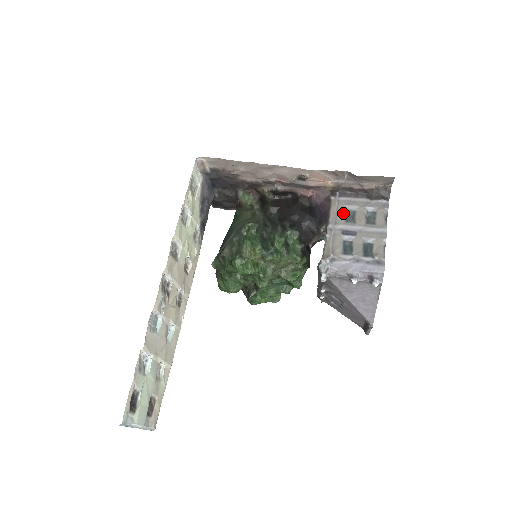
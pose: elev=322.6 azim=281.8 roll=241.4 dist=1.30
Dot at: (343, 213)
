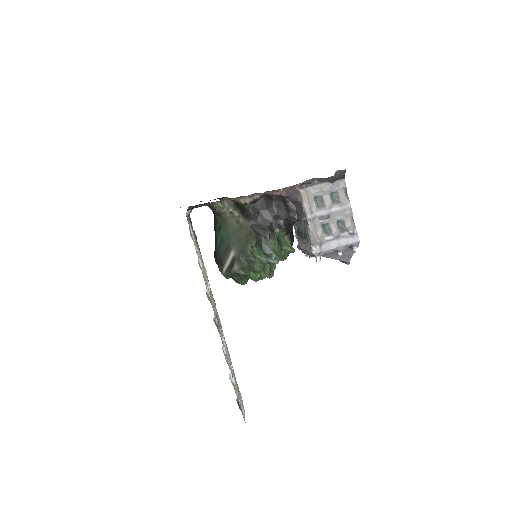
Dot at: (314, 202)
